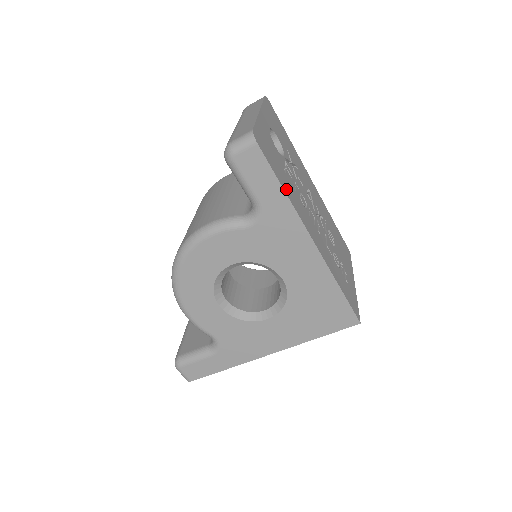
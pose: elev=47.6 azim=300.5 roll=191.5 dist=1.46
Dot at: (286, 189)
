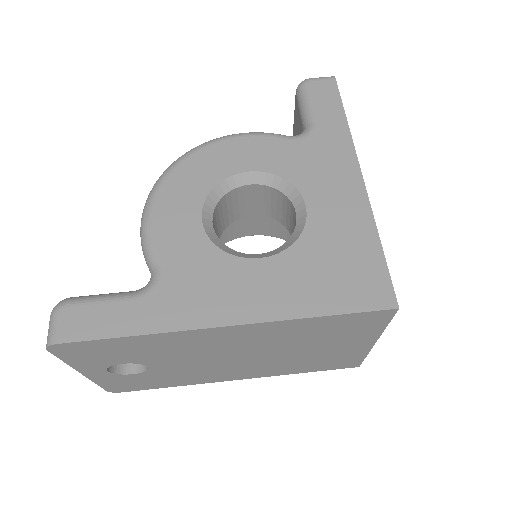
Dot at: occluded
